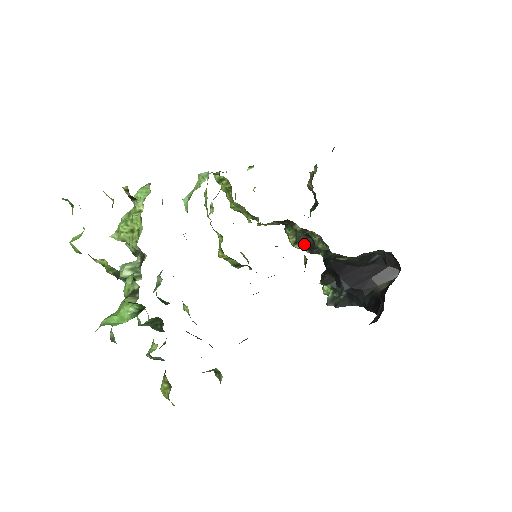
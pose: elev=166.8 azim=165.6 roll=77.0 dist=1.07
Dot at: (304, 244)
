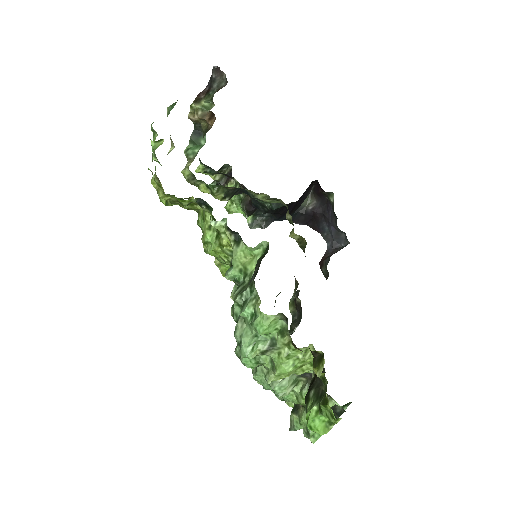
Dot at: (233, 195)
